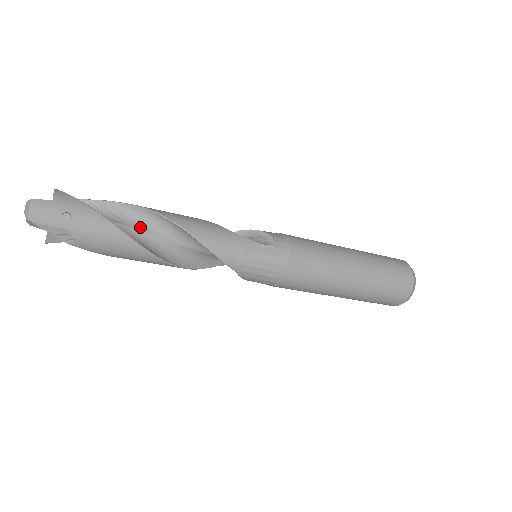
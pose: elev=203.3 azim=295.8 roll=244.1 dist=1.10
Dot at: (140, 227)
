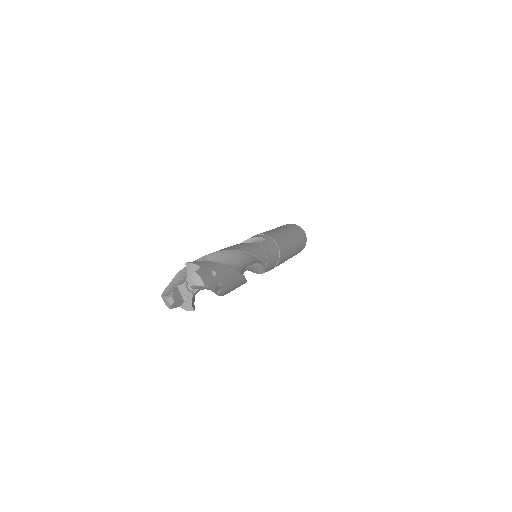
Dot at: occluded
